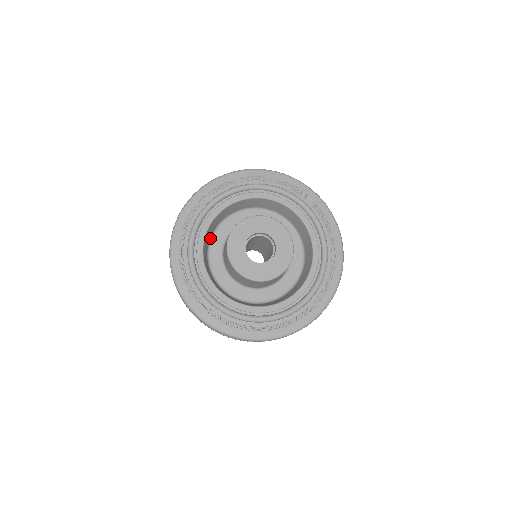
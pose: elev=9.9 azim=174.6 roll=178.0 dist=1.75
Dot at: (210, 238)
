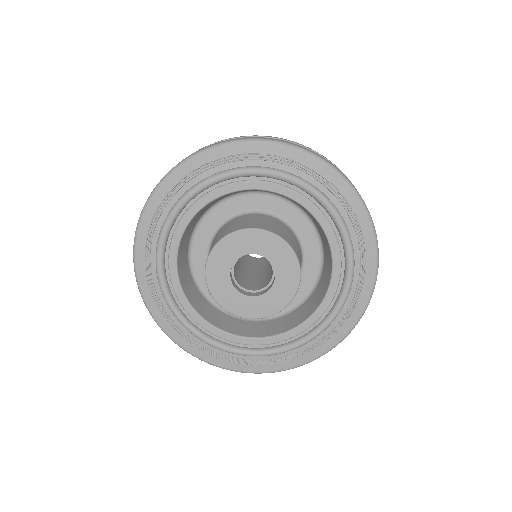
Dot at: (225, 197)
